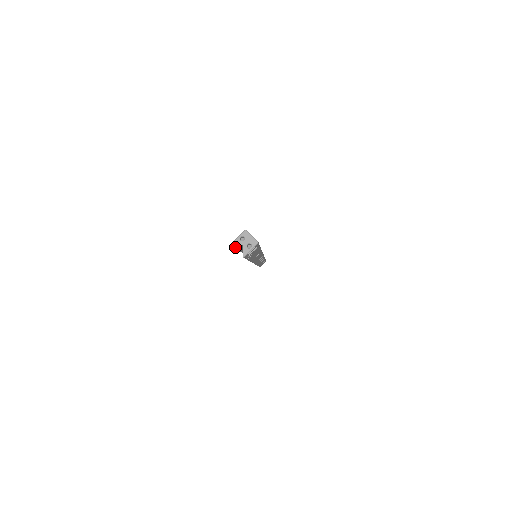
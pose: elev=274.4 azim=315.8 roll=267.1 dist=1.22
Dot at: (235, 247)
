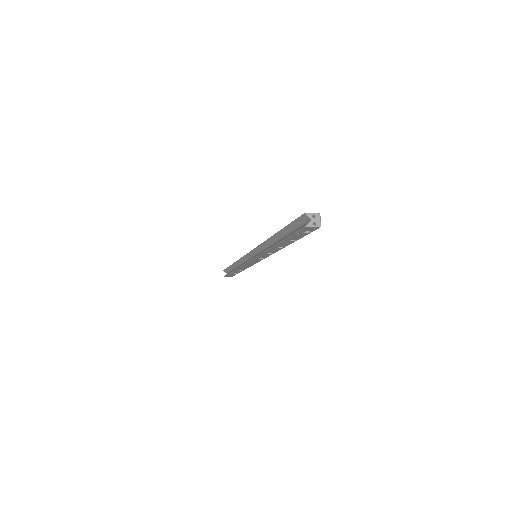
Dot at: (296, 220)
